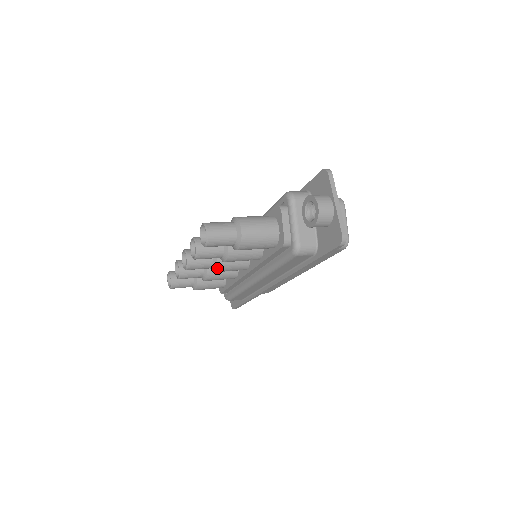
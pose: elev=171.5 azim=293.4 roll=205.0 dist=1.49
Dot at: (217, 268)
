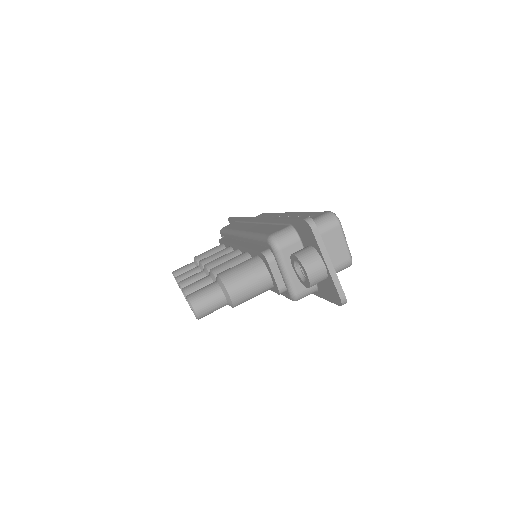
Dot at: occluded
